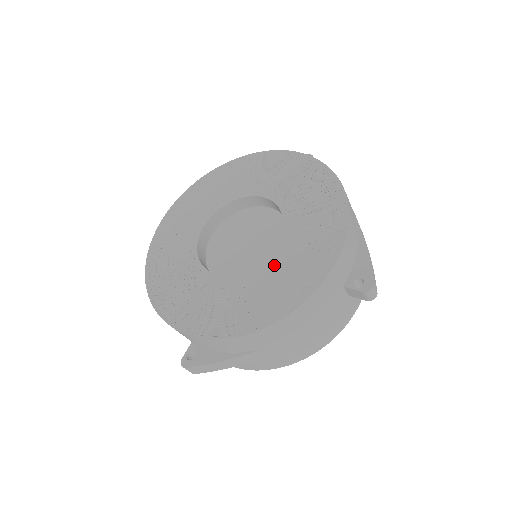
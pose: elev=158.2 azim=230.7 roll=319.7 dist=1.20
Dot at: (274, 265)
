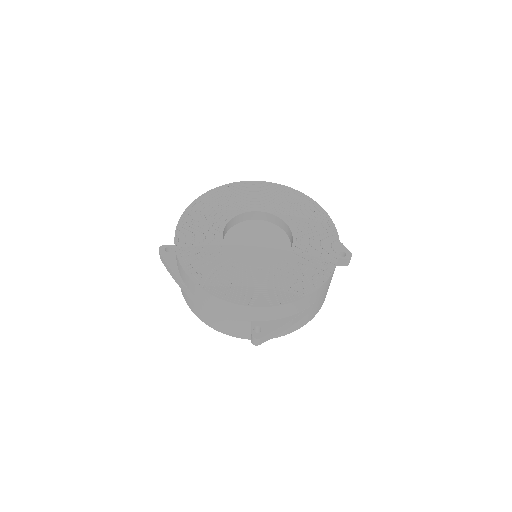
Dot at: (301, 250)
